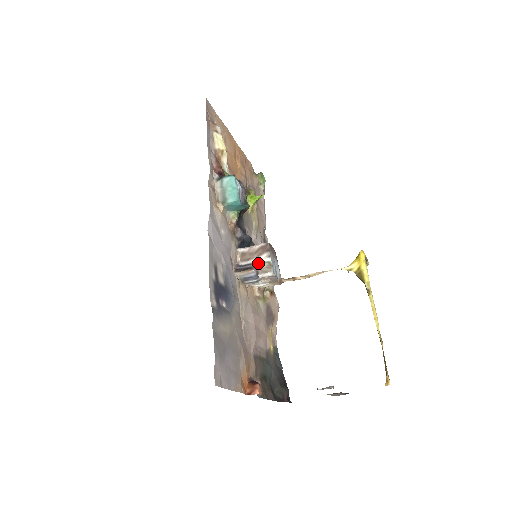
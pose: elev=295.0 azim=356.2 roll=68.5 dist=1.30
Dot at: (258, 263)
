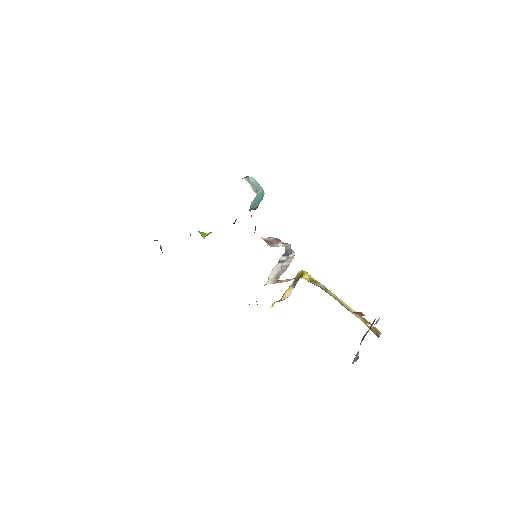
Dot at: (282, 246)
